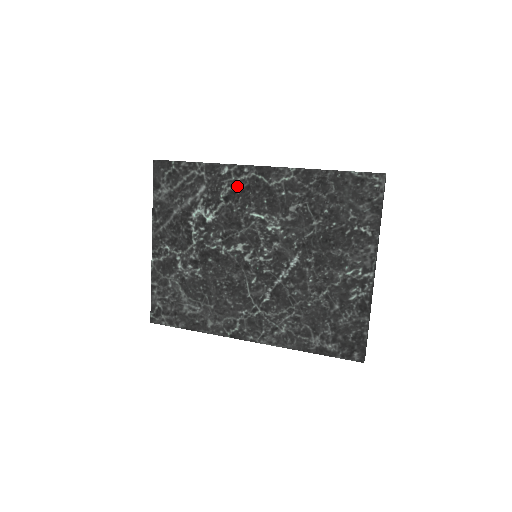
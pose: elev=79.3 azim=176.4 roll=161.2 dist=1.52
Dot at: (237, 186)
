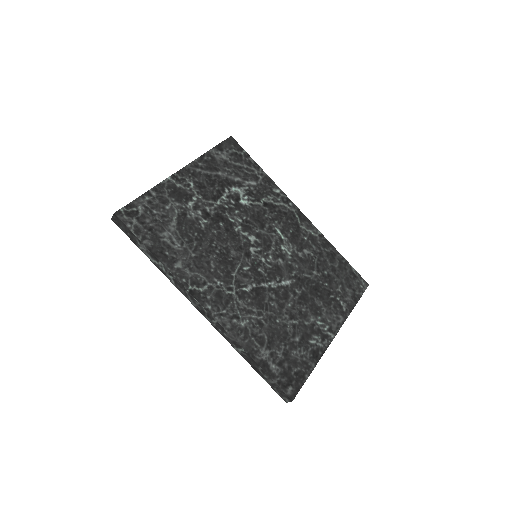
Dot at: (278, 205)
